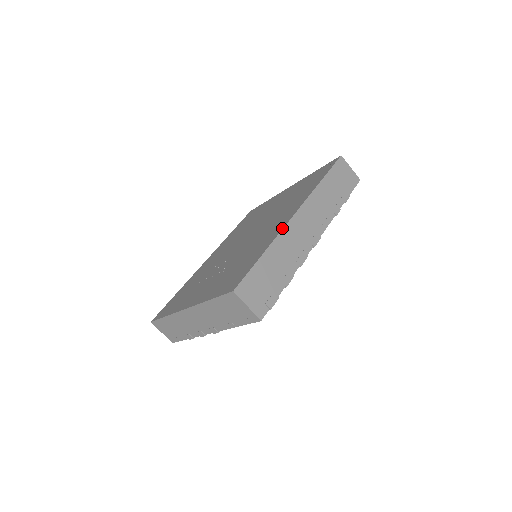
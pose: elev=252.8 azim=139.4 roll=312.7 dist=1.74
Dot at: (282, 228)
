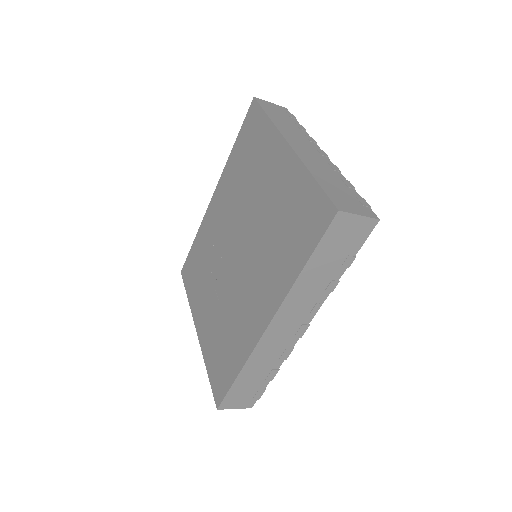
Dot at: (254, 346)
